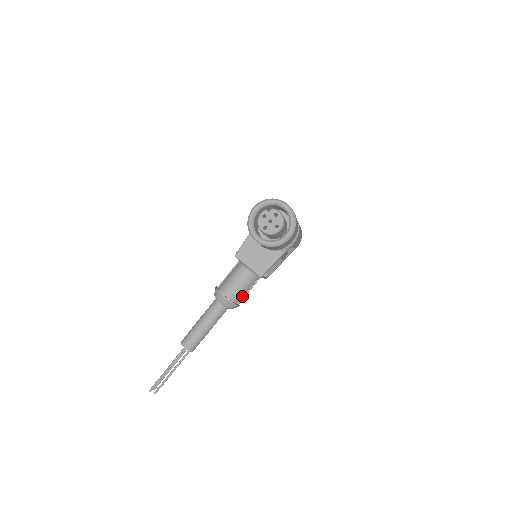
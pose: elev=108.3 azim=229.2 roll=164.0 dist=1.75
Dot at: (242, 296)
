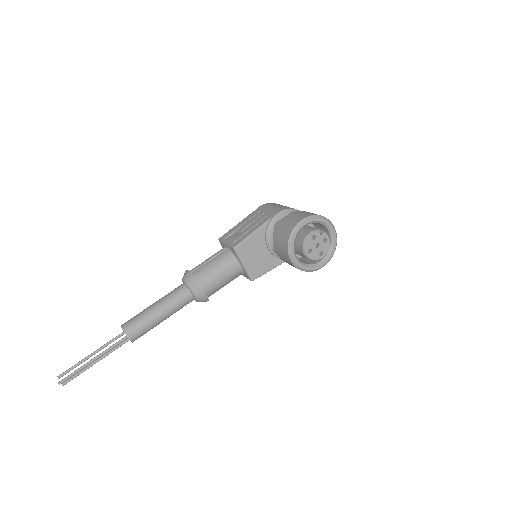
Dot at: (216, 291)
